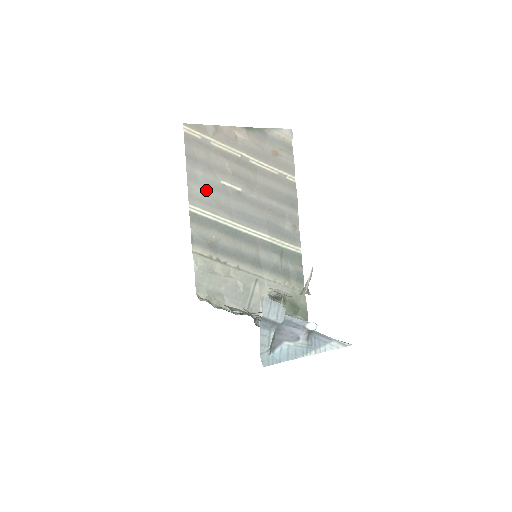
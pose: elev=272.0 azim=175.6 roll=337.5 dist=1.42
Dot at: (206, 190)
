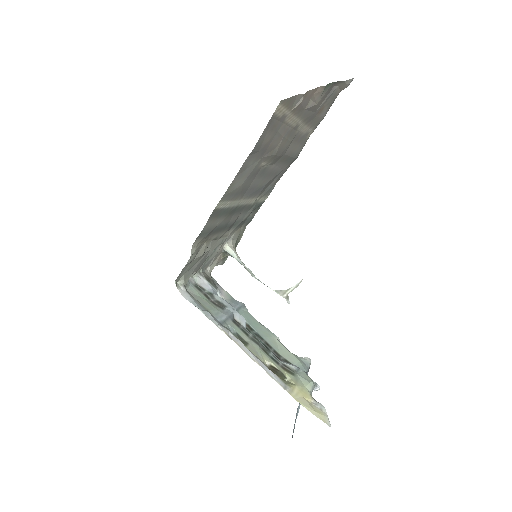
Dot at: (244, 181)
